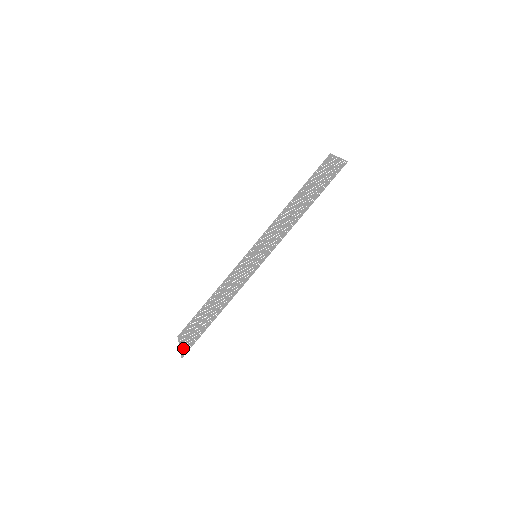
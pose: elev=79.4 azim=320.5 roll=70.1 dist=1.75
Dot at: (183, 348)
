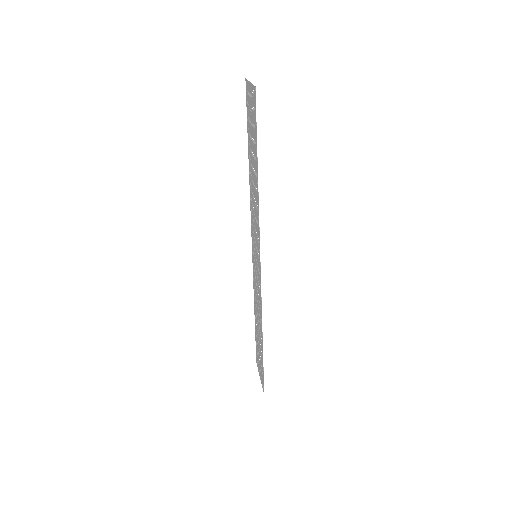
Dot at: (261, 380)
